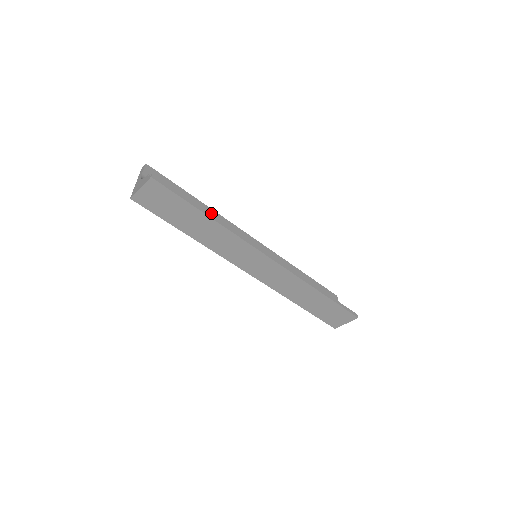
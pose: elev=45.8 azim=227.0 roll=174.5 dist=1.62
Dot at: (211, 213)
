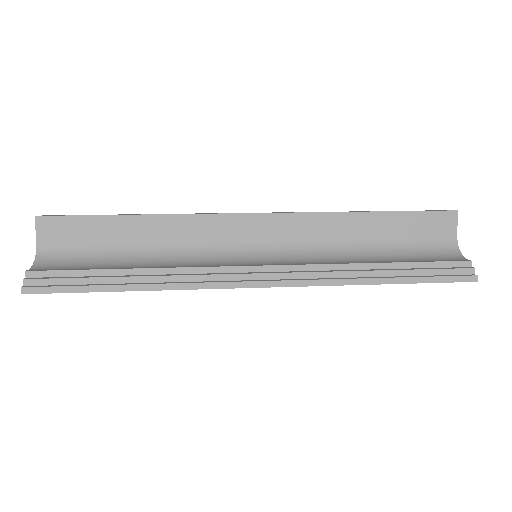
Dot at: (163, 223)
